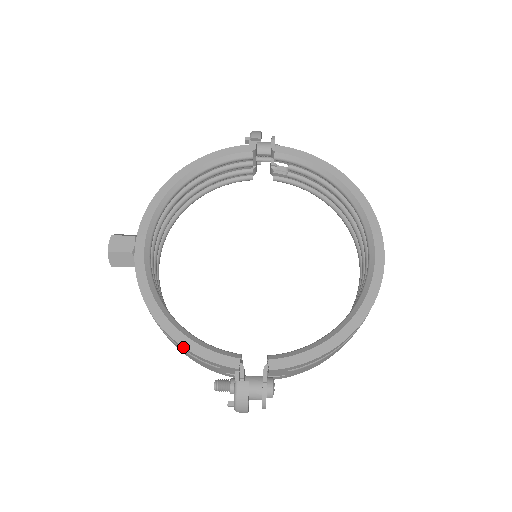
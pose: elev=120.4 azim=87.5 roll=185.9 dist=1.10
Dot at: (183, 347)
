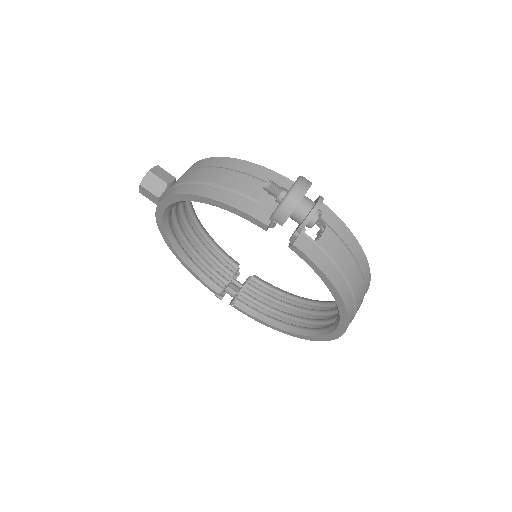
Dot at: (188, 269)
